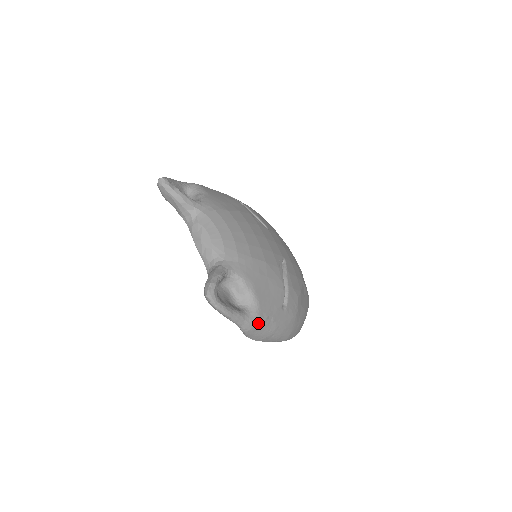
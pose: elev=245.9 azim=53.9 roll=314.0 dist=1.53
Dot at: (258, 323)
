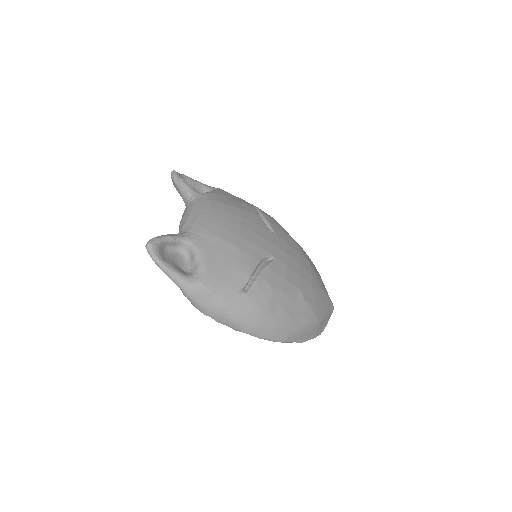
Dot at: (201, 291)
